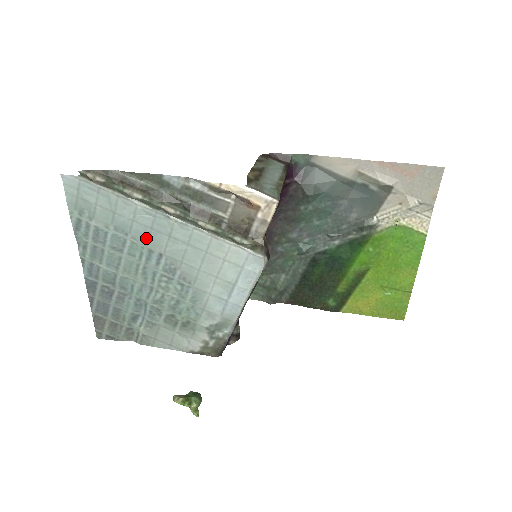
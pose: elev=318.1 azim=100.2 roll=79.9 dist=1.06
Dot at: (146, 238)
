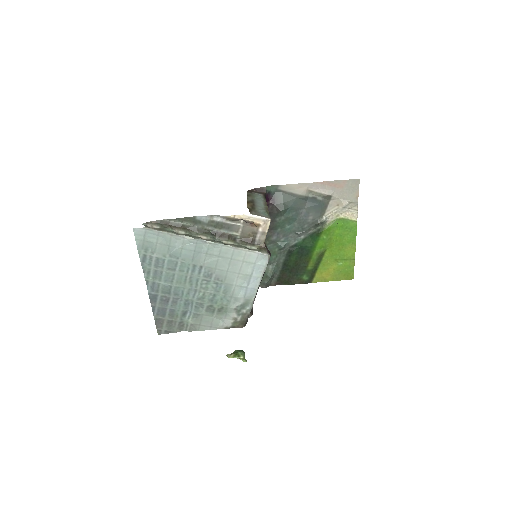
Dot at: (191, 258)
